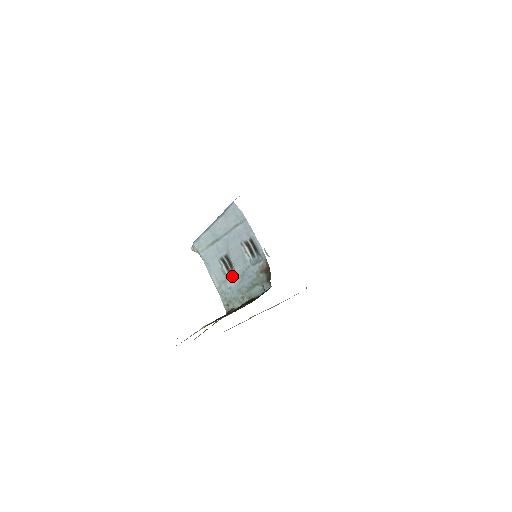
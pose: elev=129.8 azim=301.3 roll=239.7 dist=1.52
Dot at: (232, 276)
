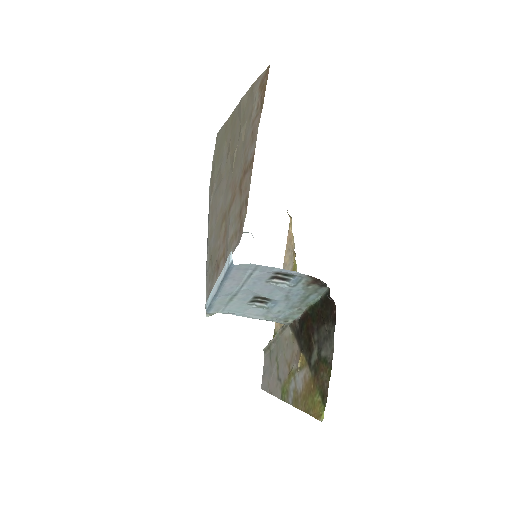
Dot at: (274, 305)
